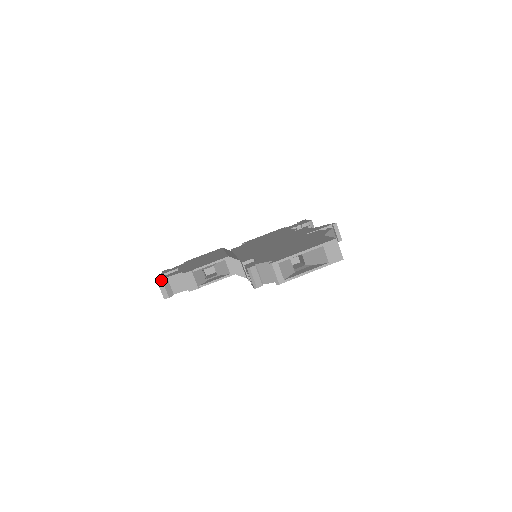
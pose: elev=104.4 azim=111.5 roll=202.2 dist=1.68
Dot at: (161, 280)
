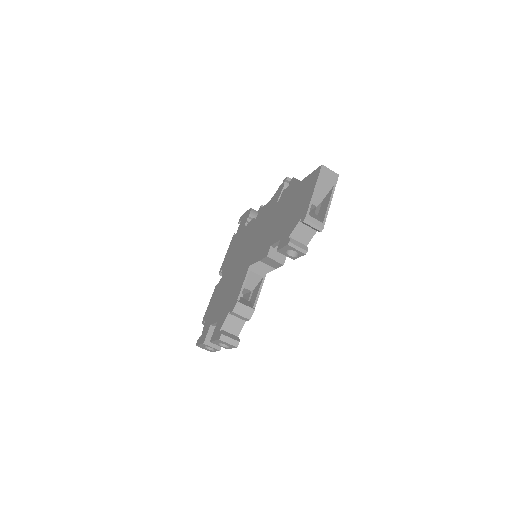
Dot at: (221, 335)
